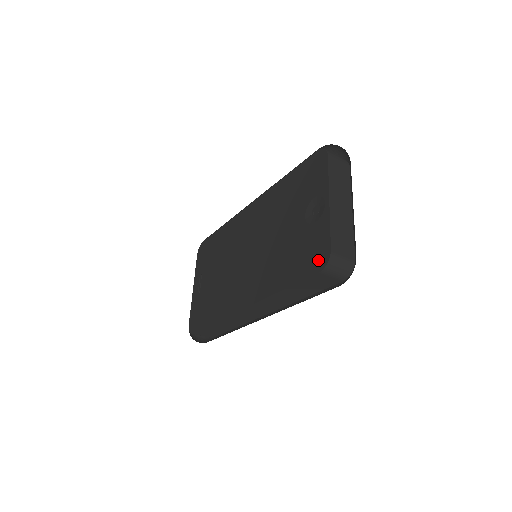
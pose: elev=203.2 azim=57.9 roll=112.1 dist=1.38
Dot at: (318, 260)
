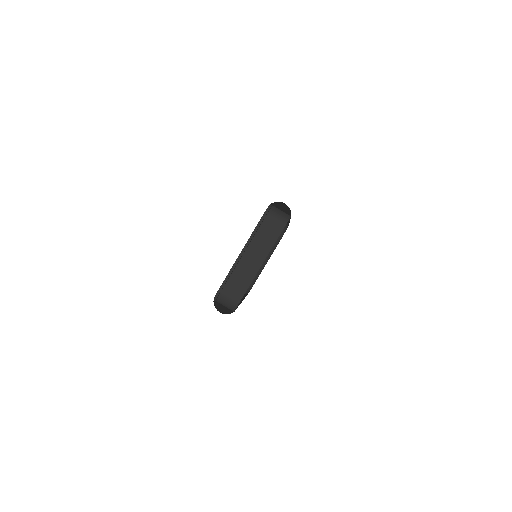
Dot at: occluded
